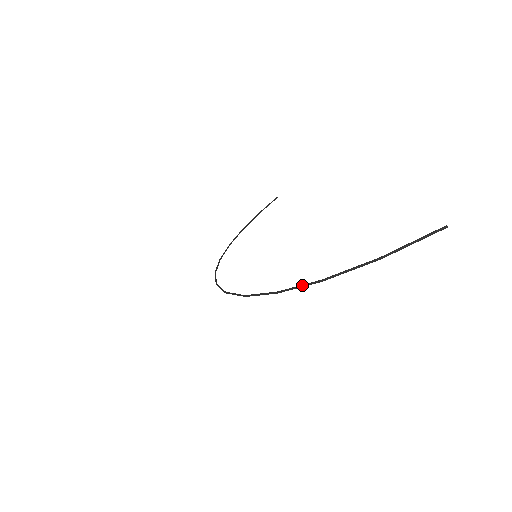
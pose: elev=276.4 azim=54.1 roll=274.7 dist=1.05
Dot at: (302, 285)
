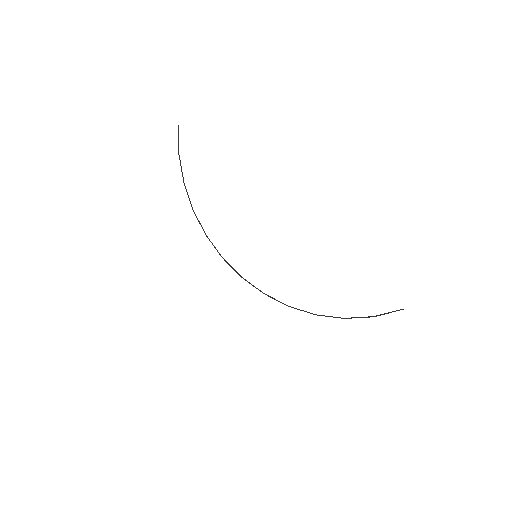
Dot at: occluded
